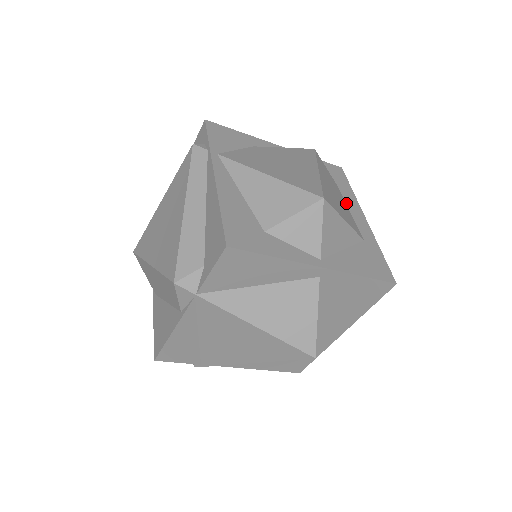
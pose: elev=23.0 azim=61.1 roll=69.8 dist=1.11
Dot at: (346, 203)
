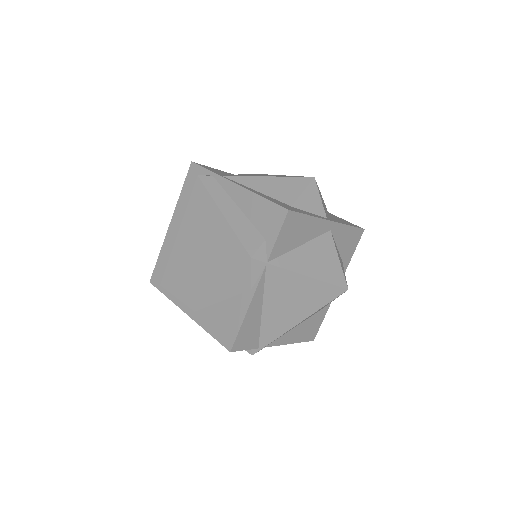
Dot at: occluded
